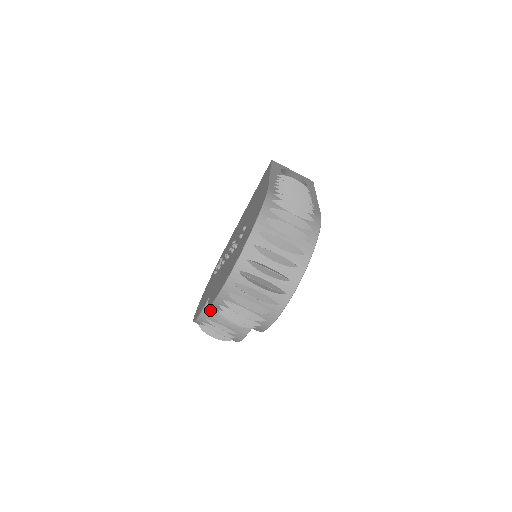
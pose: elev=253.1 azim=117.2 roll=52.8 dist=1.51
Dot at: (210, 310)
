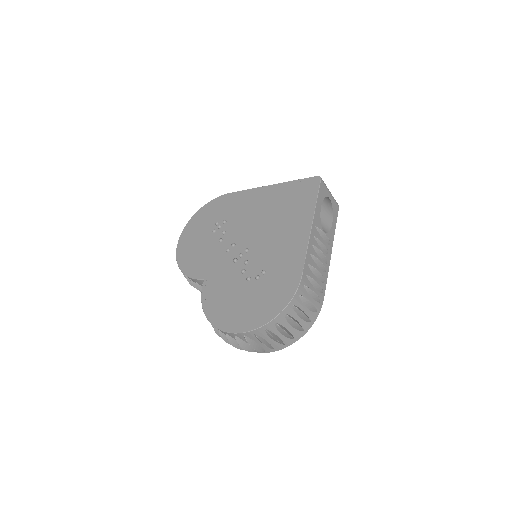
Dot at: (198, 282)
